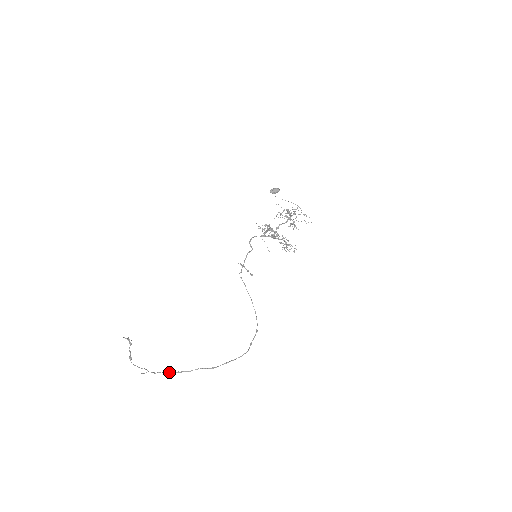
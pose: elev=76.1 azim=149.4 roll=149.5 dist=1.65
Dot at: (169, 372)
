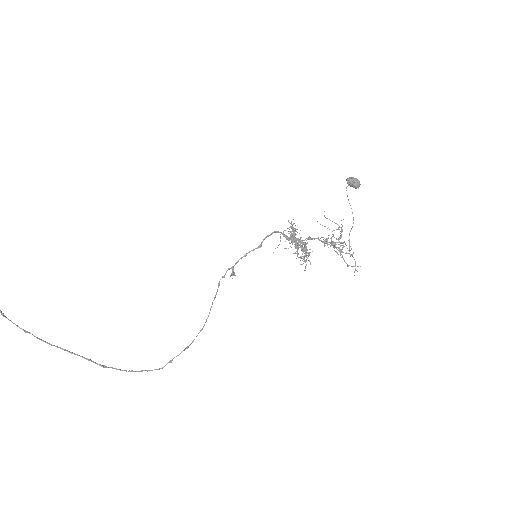
Dot at: occluded
